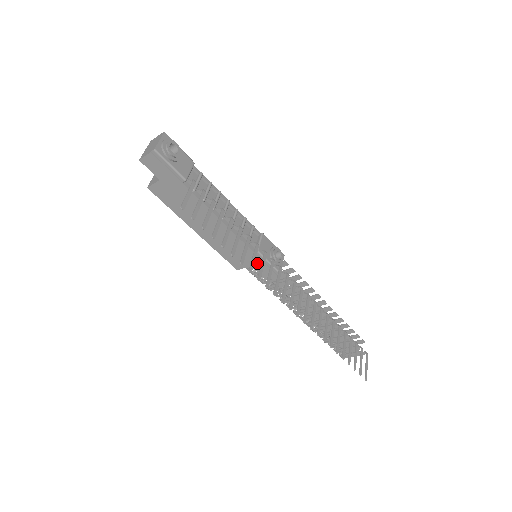
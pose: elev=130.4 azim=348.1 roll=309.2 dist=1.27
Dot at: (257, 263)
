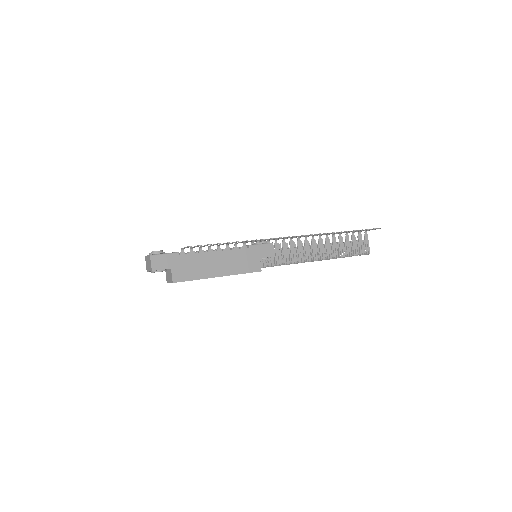
Dot at: (259, 252)
